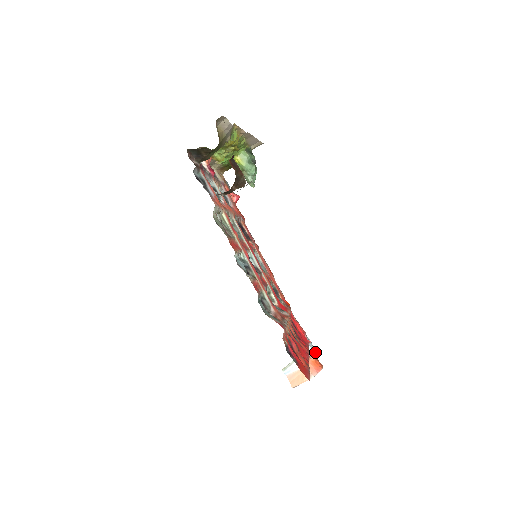
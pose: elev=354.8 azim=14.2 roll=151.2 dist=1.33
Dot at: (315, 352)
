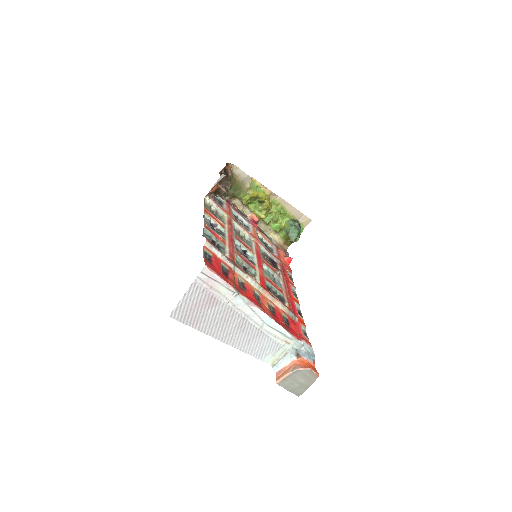
Dot at: (308, 353)
